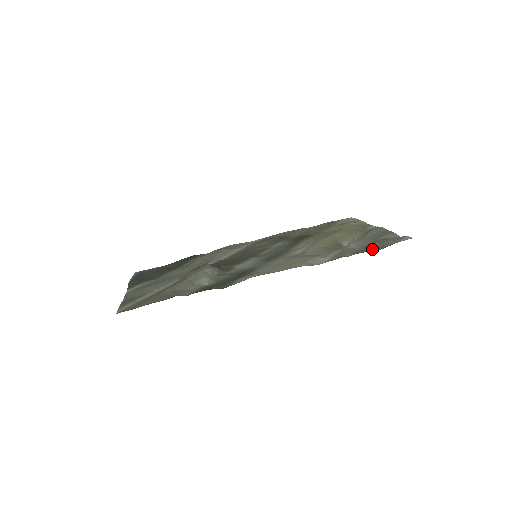
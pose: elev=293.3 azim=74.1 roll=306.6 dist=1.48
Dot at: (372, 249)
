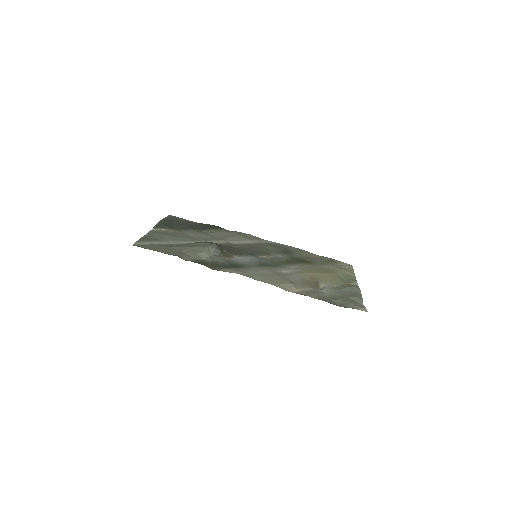
Dot at: (334, 302)
